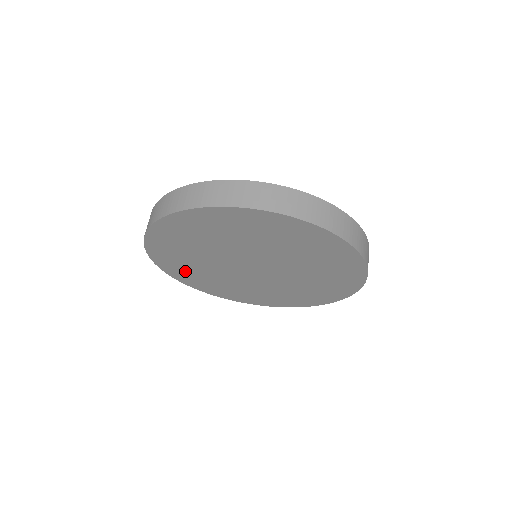
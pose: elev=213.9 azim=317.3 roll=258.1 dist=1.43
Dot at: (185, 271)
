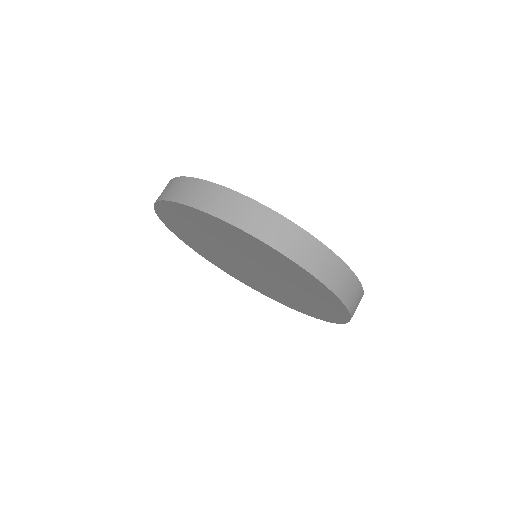
Dot at: (201, 250)
